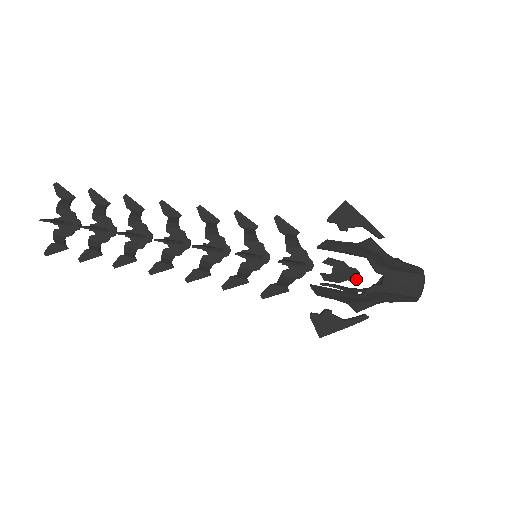
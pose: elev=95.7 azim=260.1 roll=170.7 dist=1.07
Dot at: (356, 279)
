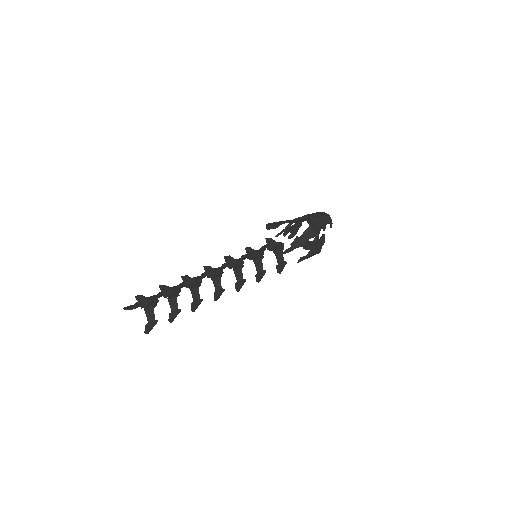
Dot at: (301, 223)
